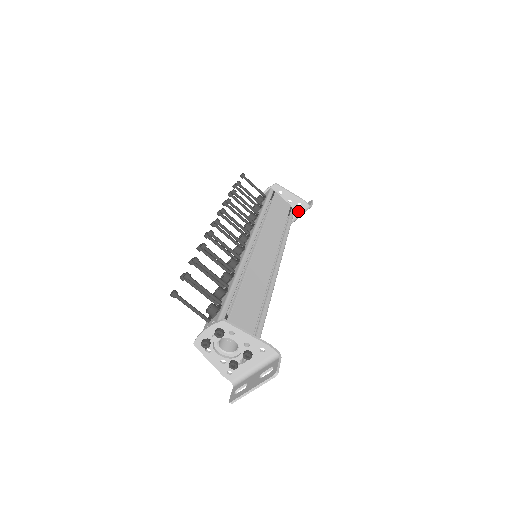
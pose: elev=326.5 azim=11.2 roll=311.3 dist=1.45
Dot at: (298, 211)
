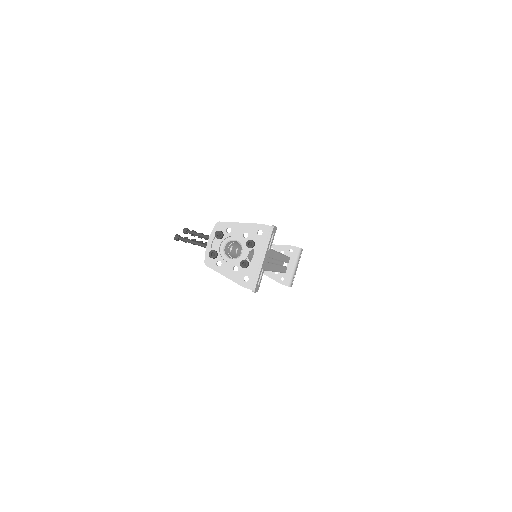
Dot at: (293, 257)
